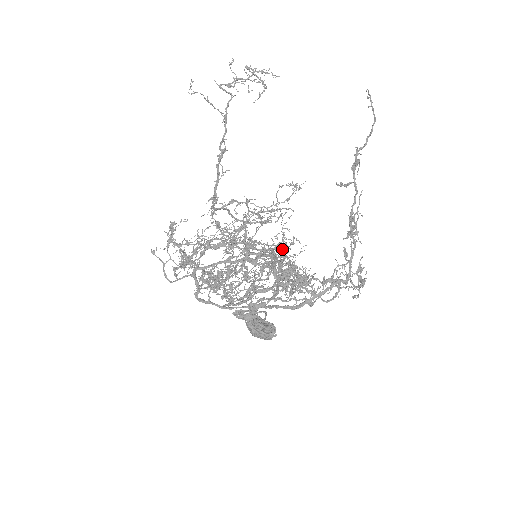
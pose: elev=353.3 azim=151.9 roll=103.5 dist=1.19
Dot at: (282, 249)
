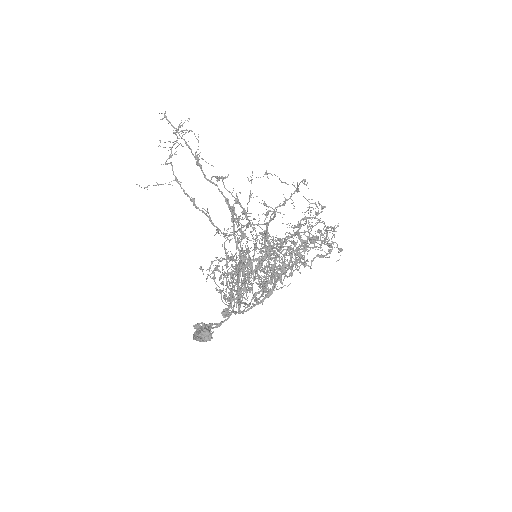
Dot at: occluded
